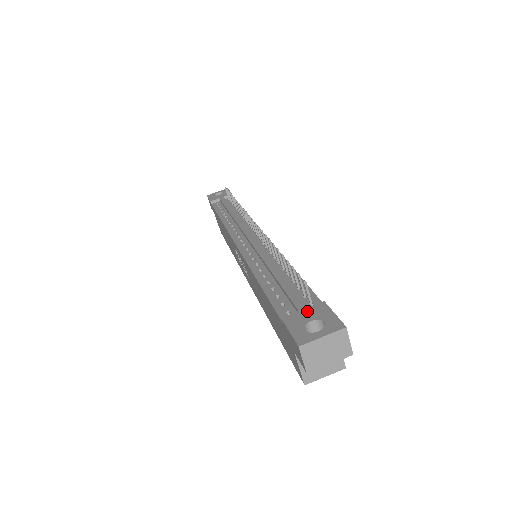
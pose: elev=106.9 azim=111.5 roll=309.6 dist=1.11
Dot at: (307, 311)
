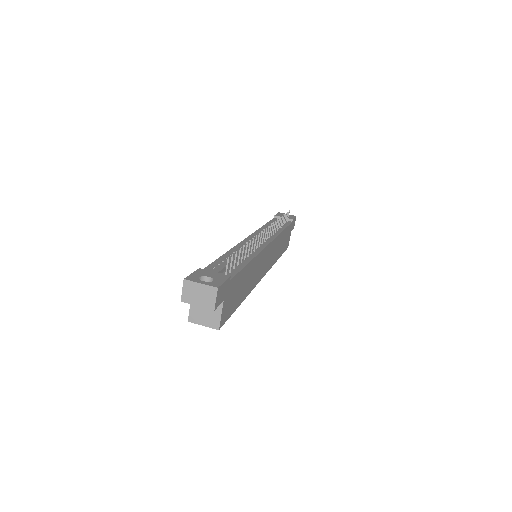
Dot at: (215, 273)
